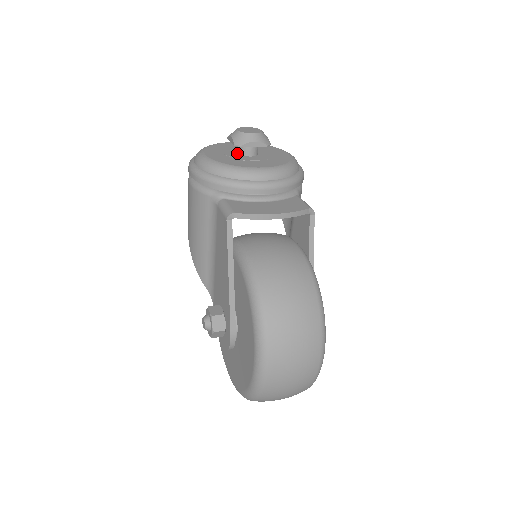
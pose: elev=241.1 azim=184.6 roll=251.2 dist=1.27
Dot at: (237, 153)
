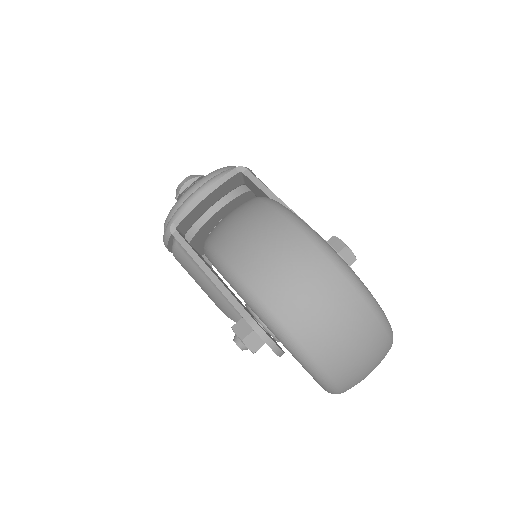
Dot at: occluded
